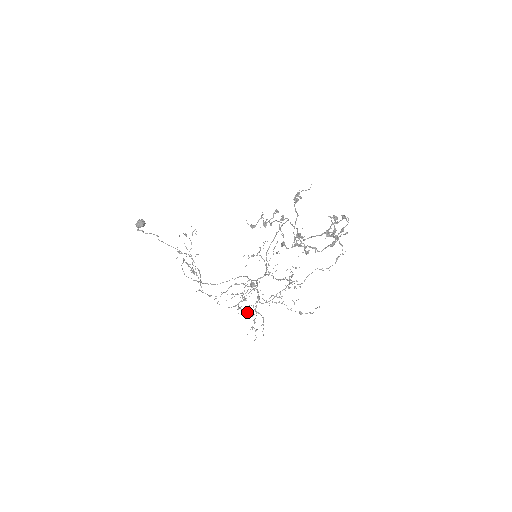
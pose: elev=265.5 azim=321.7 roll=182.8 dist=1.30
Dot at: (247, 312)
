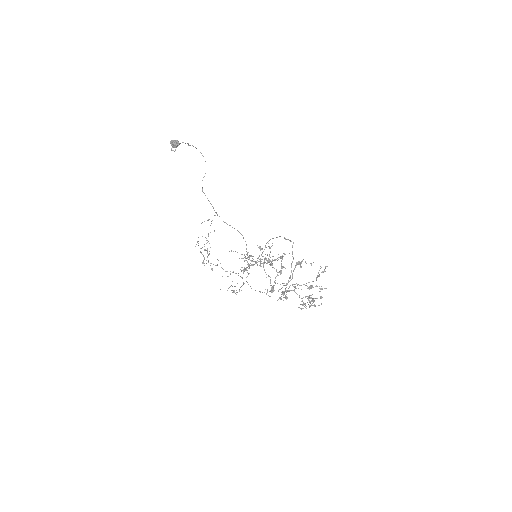
Dot at: occluded
